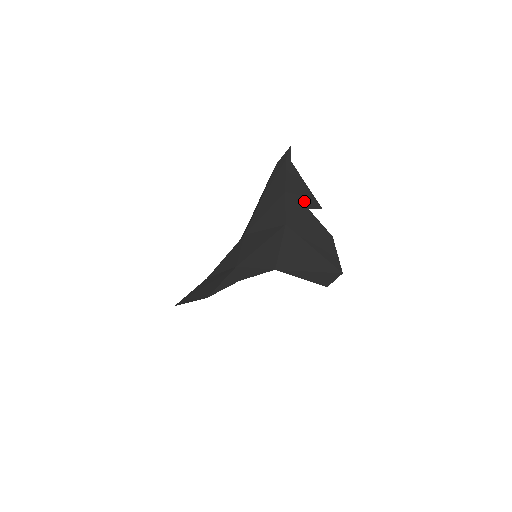
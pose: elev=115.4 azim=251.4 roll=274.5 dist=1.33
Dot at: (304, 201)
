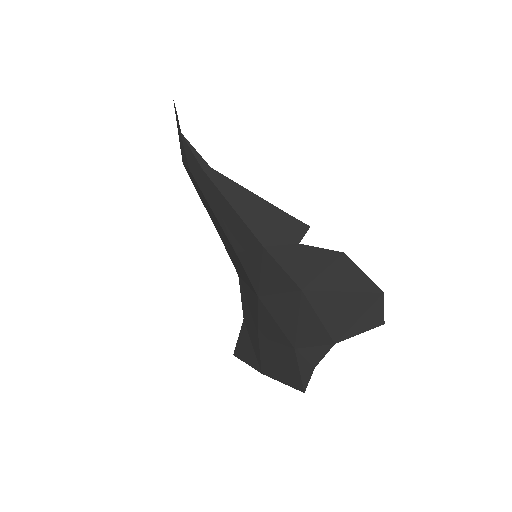
Dot at: (287, 237)
